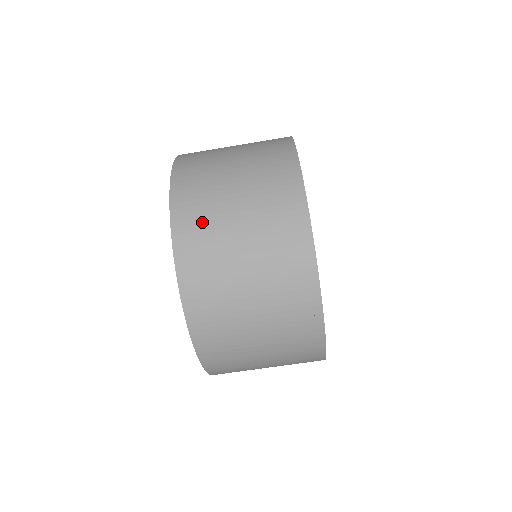
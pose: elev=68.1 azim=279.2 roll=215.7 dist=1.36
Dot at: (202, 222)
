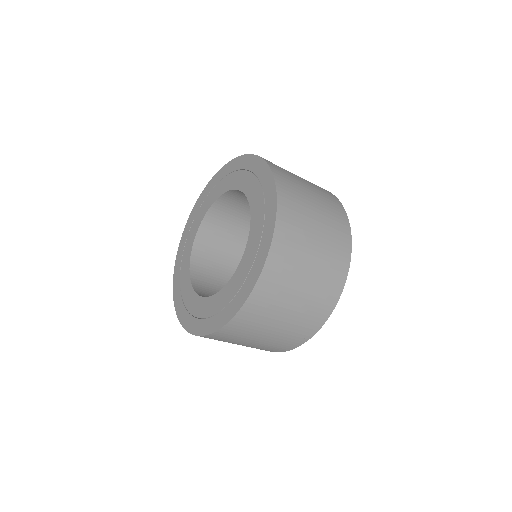
Dot at: (227, 339)
